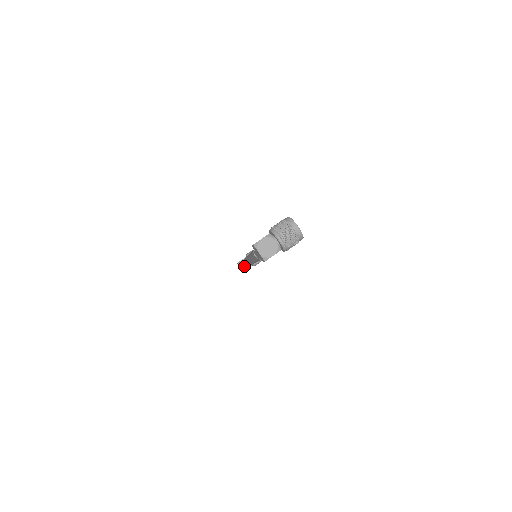
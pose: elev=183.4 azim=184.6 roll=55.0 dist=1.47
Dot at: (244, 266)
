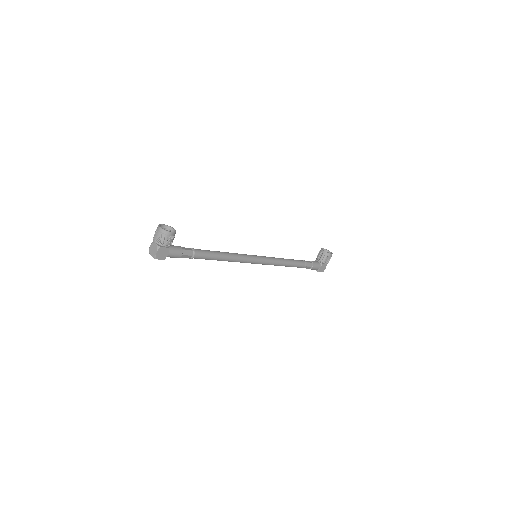
Dot at: (297, 267)
